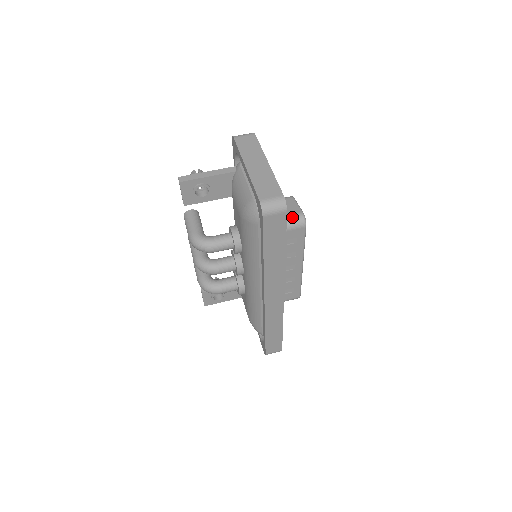
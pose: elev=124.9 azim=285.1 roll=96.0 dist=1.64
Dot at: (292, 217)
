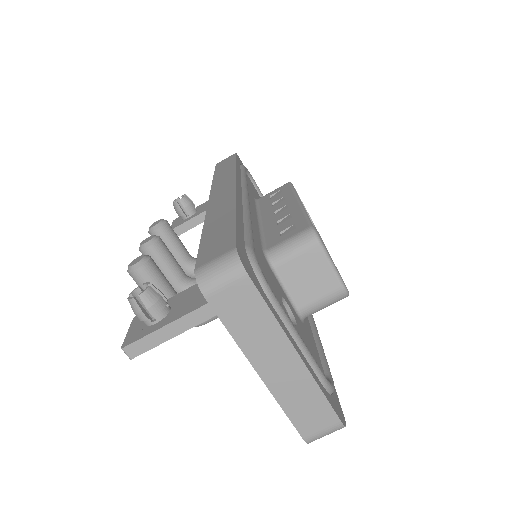
Dot at: (327, 301)
